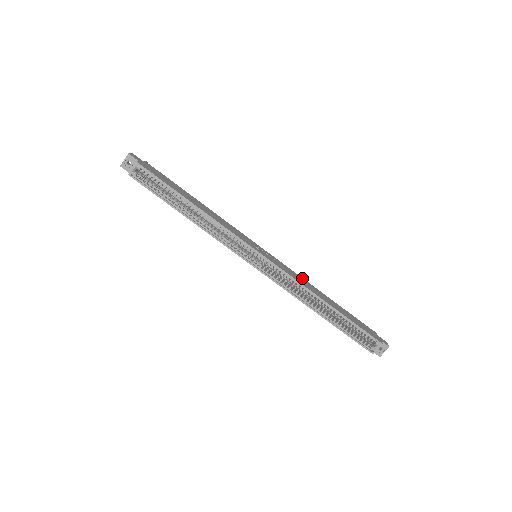
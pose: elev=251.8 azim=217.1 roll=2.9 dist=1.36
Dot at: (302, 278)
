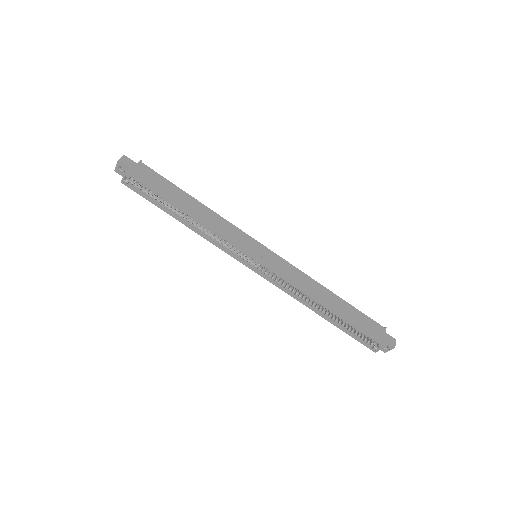
Dot at: (306, 276)
